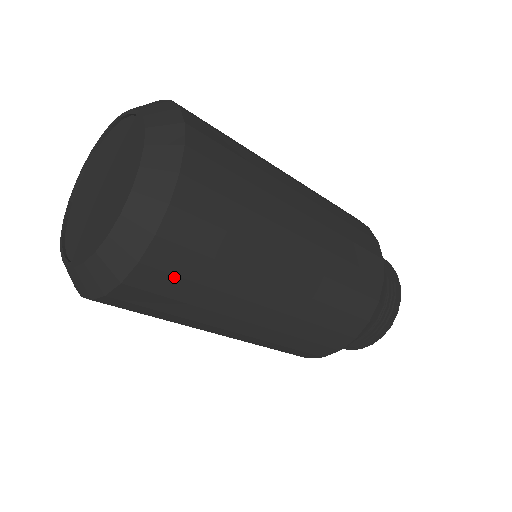
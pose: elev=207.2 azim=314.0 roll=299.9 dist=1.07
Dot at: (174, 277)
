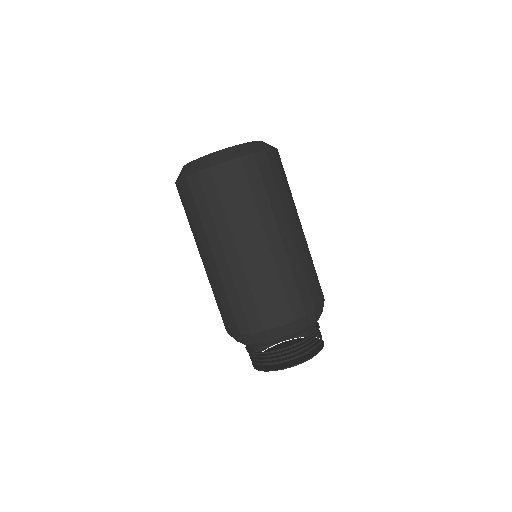
Dot at: (231, 183)
